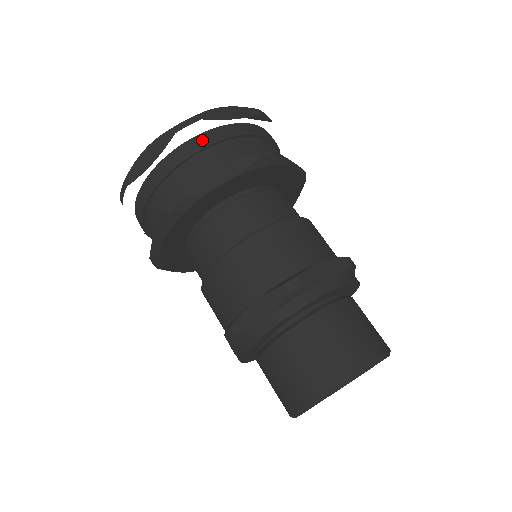
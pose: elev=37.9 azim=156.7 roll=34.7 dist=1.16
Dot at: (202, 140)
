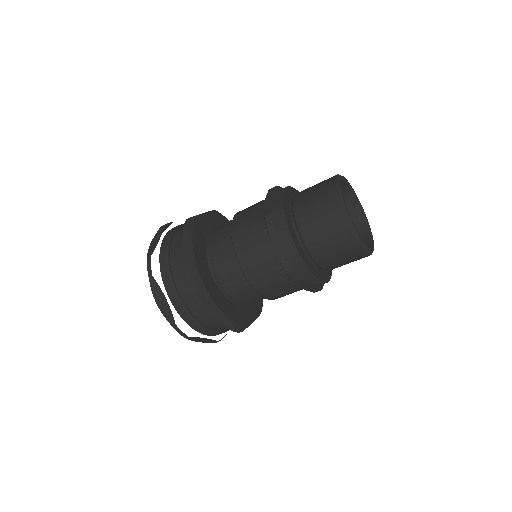
Dot at: (163, 261)
